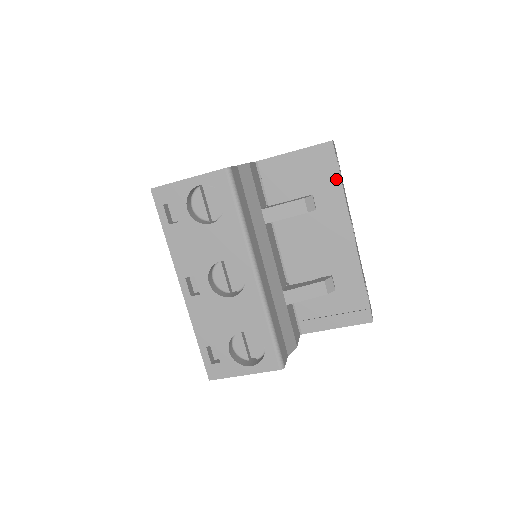
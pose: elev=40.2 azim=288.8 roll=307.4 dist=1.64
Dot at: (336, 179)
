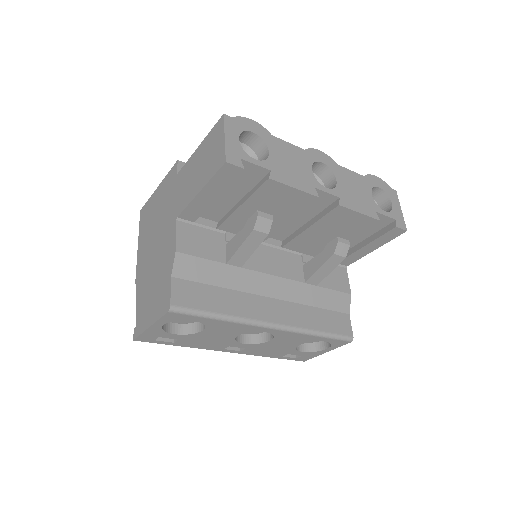
Dot at: (266, 182)
